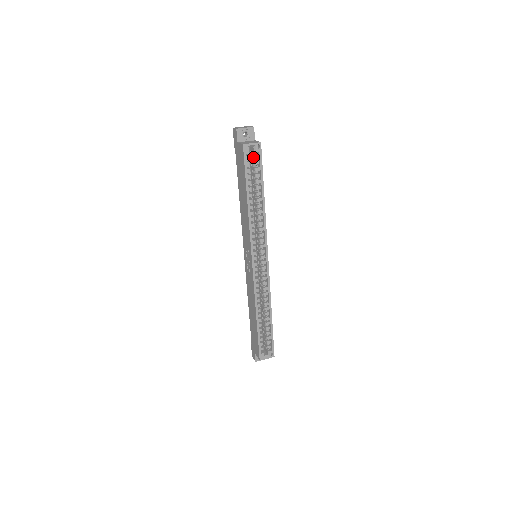
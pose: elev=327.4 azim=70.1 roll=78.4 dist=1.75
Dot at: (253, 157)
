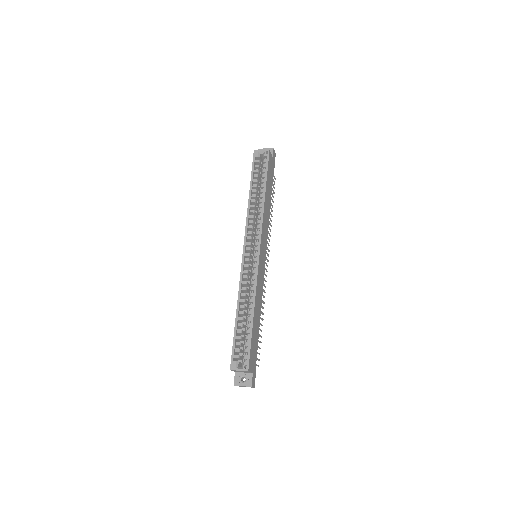
Dot at: (263, 162)
